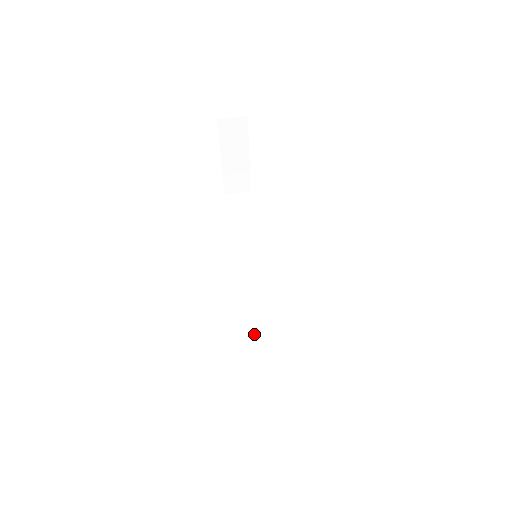
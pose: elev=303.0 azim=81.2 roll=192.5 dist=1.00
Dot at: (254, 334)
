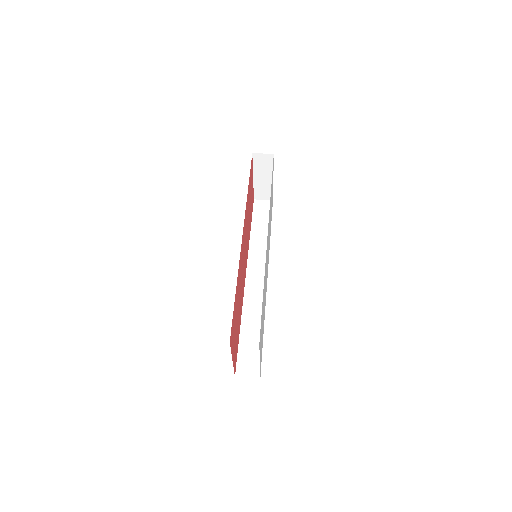
Dot at: (247, 303)
